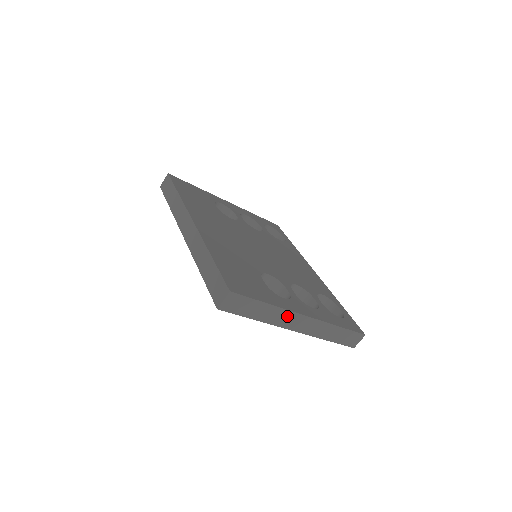
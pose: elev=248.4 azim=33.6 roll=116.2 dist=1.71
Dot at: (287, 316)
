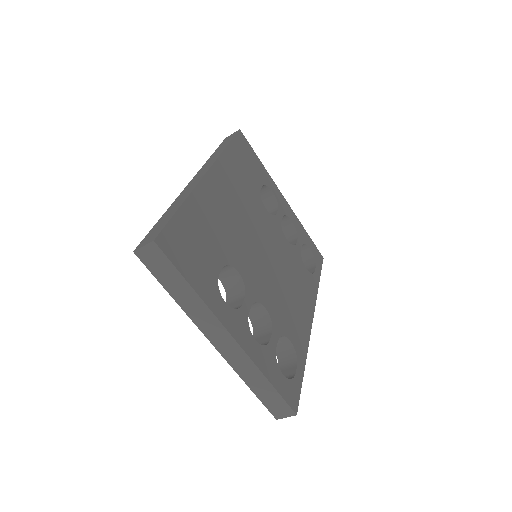
Dot at: (210, 320)
